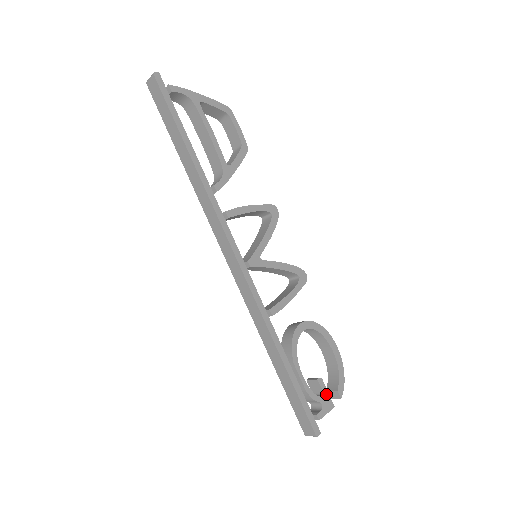
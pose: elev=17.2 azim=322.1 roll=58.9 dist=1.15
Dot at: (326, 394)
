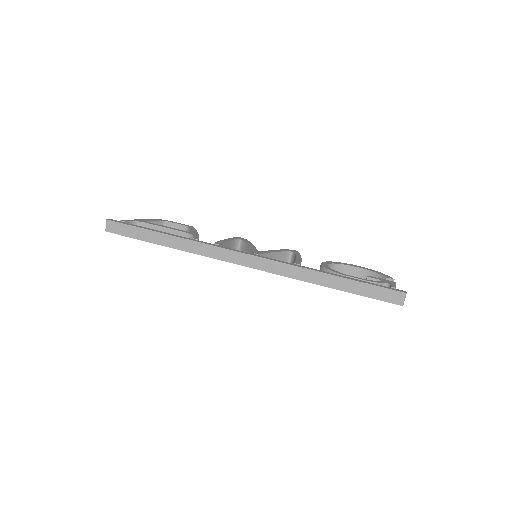
Dot at: (382, 280)
